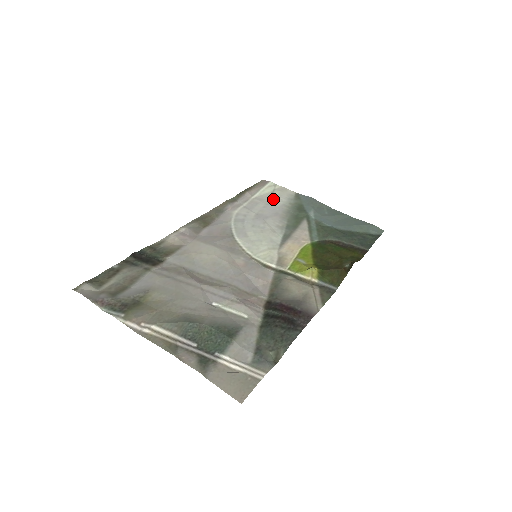
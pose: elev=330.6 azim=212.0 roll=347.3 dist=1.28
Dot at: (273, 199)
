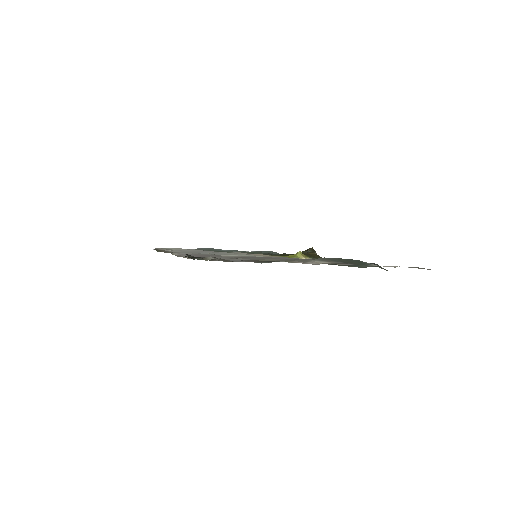
Dot at: occluded
